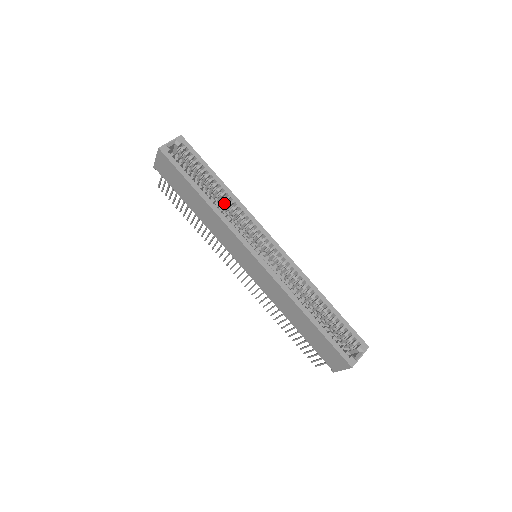
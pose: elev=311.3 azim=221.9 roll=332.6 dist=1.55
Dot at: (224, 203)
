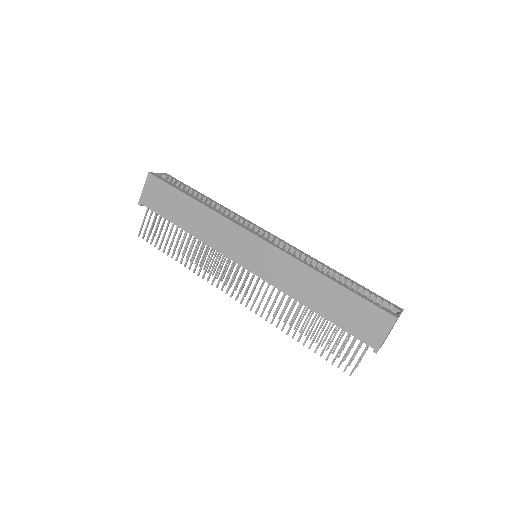
Dot at: occluded
